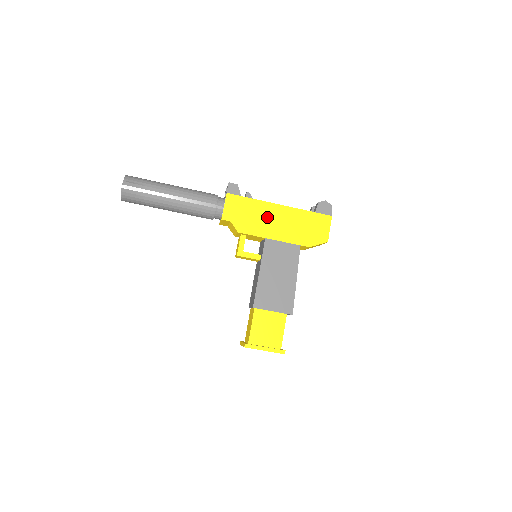
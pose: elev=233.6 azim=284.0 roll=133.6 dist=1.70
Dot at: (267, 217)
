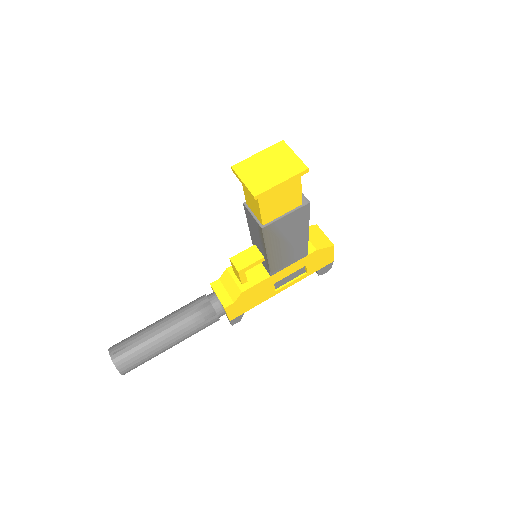
Dot at: occluded
